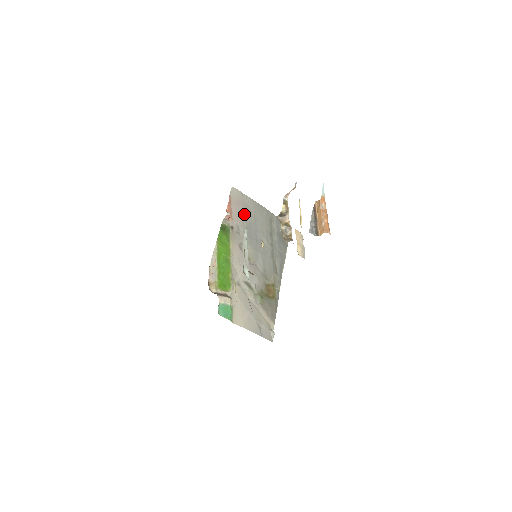
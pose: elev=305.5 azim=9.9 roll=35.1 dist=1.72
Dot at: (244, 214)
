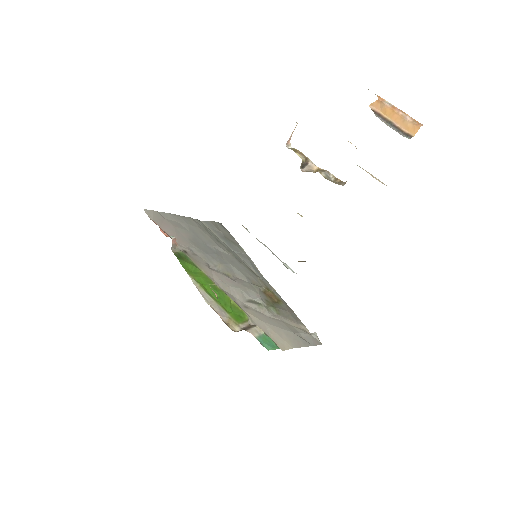
Dot at: (180, 232)
